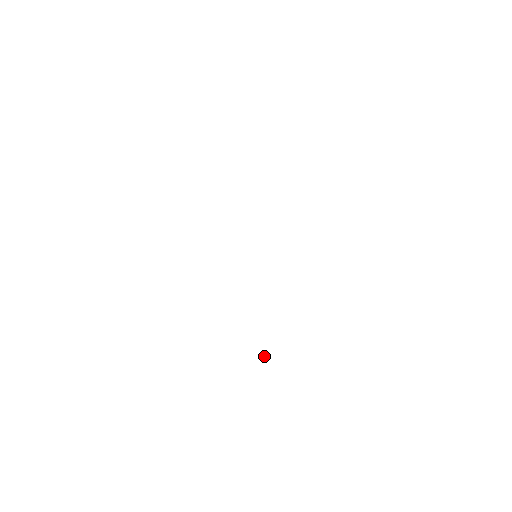
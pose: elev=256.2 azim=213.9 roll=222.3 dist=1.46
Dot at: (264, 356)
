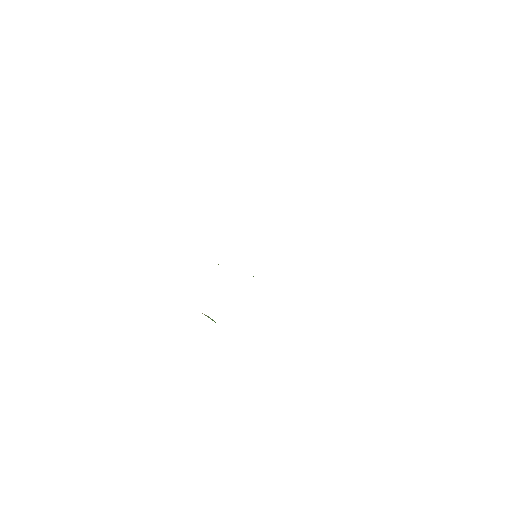
Dot at: occluded
